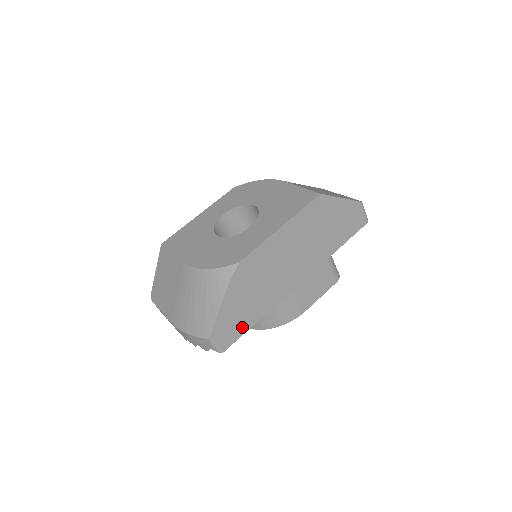
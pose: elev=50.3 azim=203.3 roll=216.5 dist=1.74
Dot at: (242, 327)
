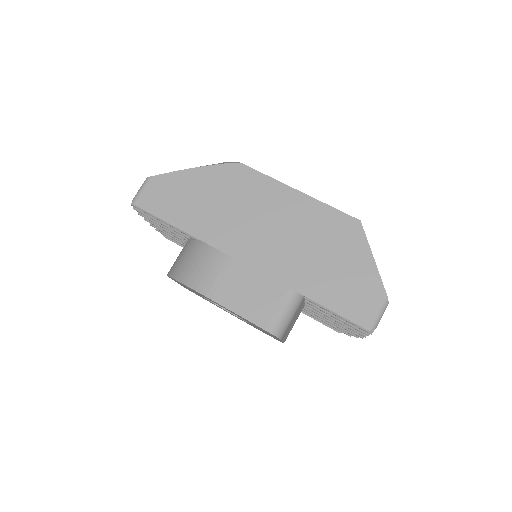
Dot at: (168, 211)
